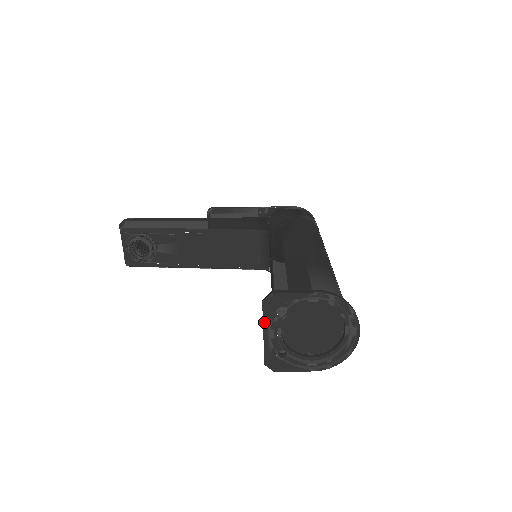
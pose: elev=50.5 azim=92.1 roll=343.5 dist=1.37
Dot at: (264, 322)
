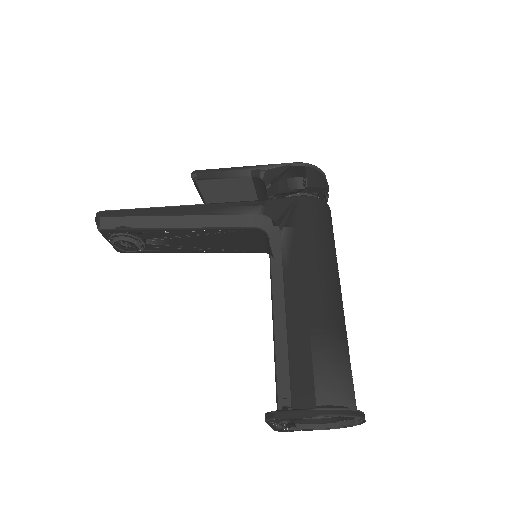
Dot at: (269, 424)
